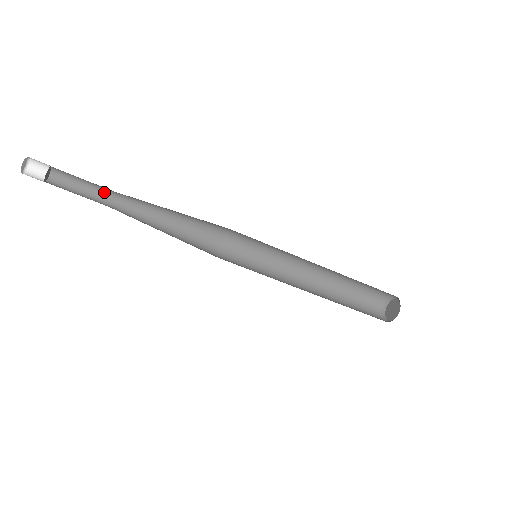
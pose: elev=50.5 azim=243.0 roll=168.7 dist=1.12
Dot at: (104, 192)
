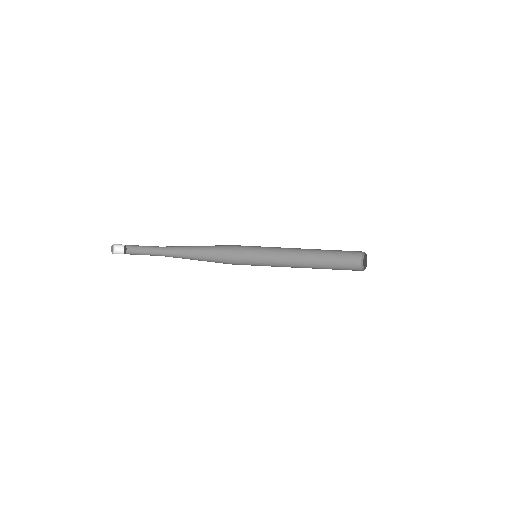
Dot at: (157, 255)
